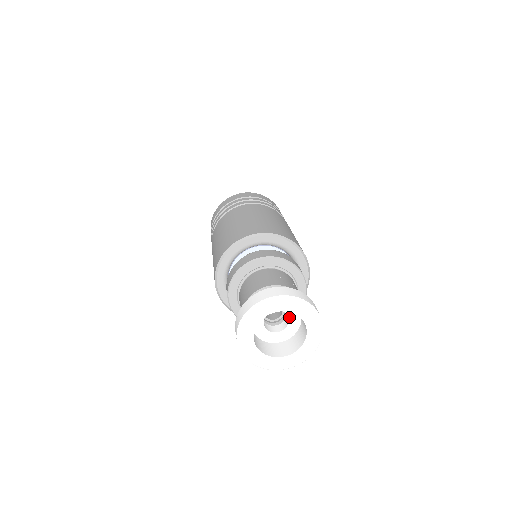
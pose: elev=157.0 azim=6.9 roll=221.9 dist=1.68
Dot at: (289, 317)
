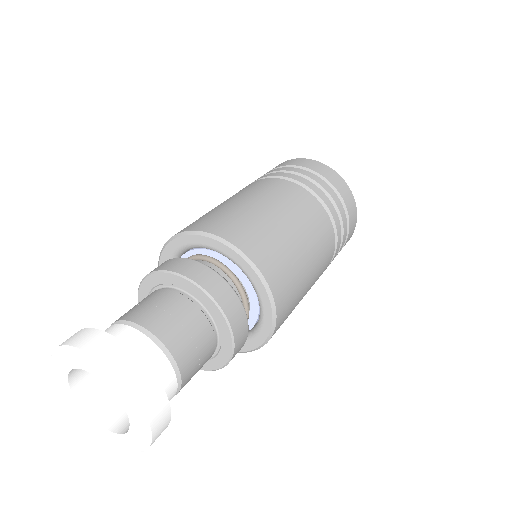
Dot at: occluded
